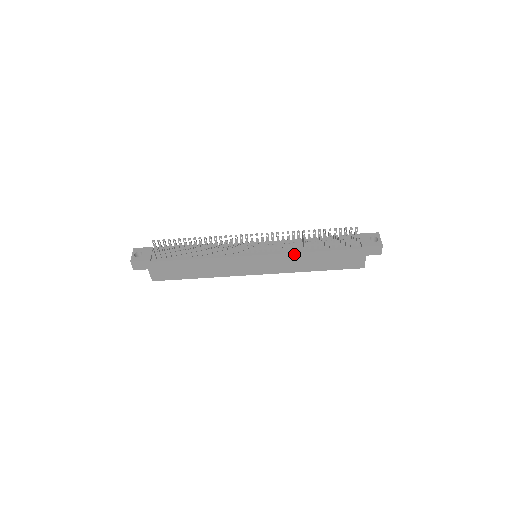
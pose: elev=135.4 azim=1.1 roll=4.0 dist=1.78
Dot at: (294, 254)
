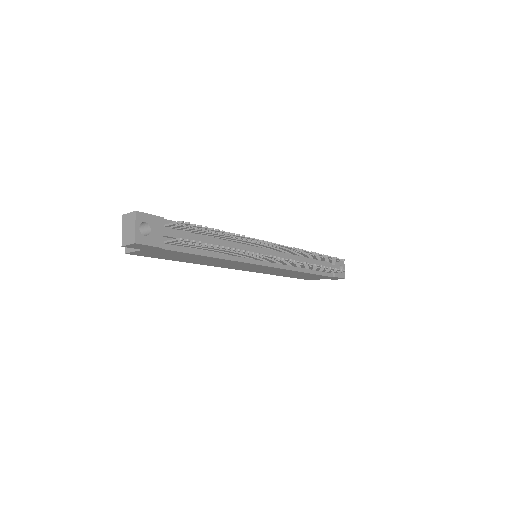
Dot at: (292, 271)
